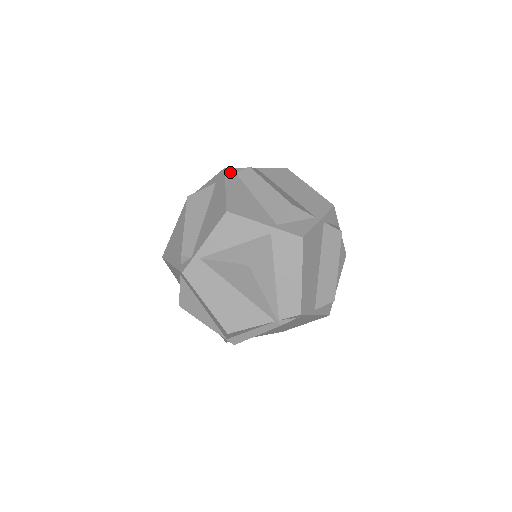
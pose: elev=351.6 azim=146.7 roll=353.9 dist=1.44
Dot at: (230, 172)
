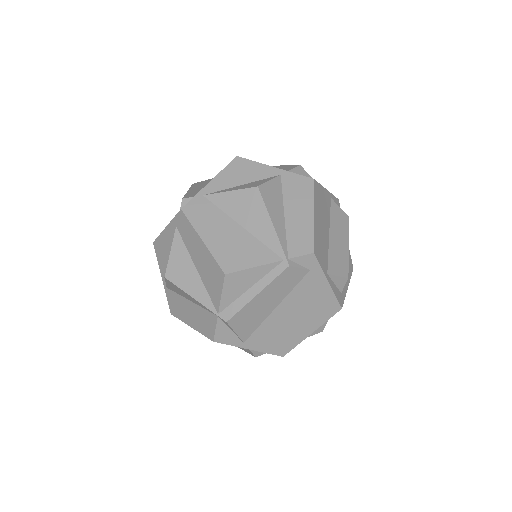
Dot at: occluded
